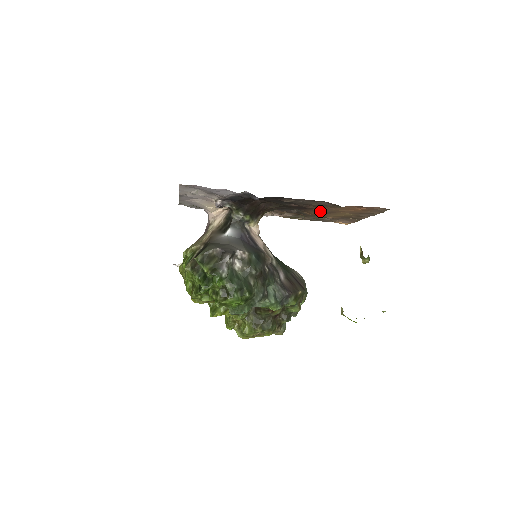
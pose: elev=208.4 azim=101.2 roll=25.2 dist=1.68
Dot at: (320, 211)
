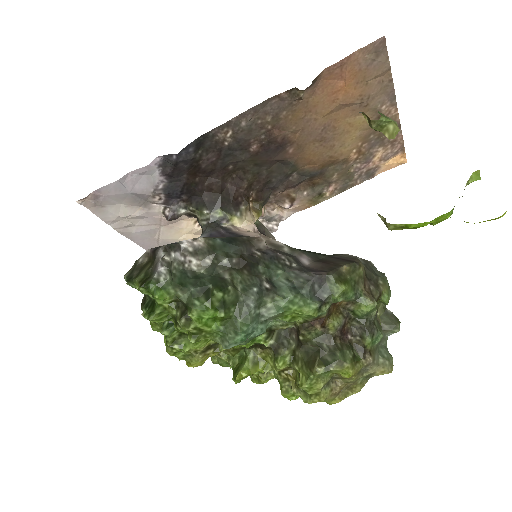
Dot at: (310, 141)
